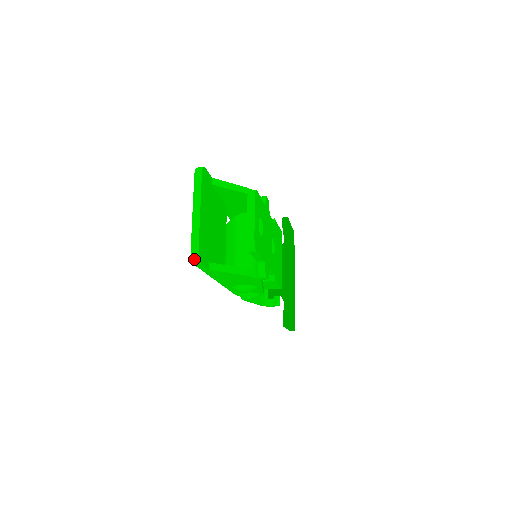
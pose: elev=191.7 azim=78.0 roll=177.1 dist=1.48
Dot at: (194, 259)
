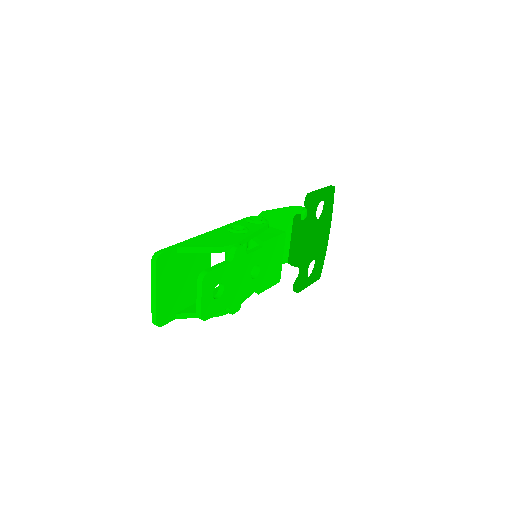
Dot at: occluded
